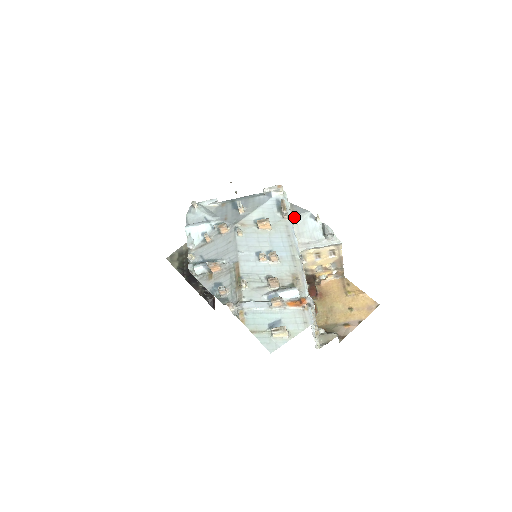
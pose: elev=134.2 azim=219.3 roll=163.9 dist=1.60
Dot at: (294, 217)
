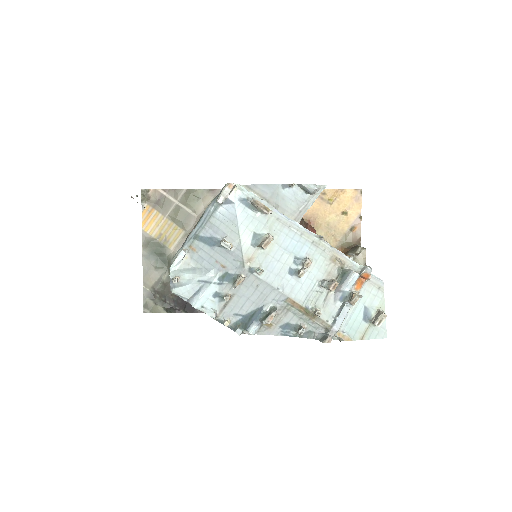
Dot at: (270, 202)
